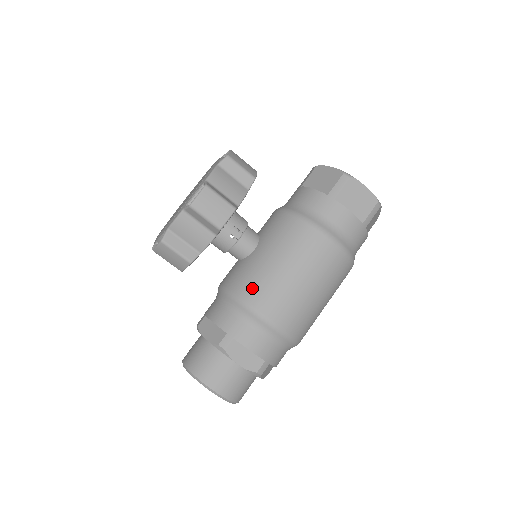
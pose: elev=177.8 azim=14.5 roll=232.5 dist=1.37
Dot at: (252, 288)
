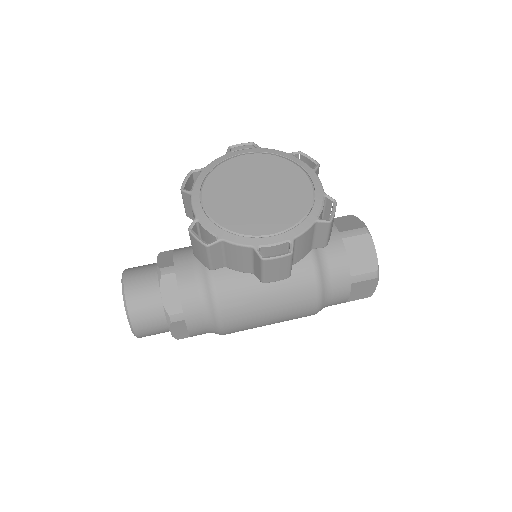
Dot at: (233, 300)
